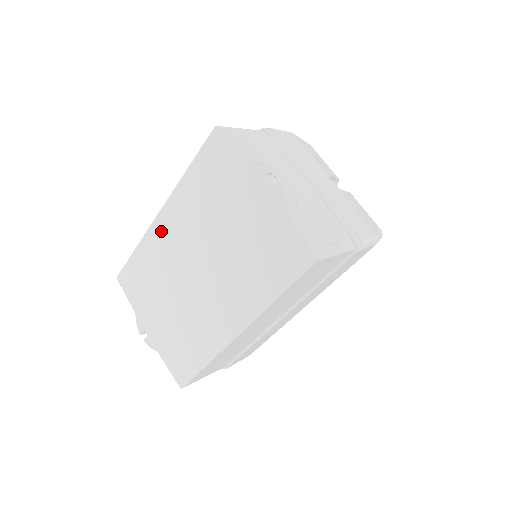
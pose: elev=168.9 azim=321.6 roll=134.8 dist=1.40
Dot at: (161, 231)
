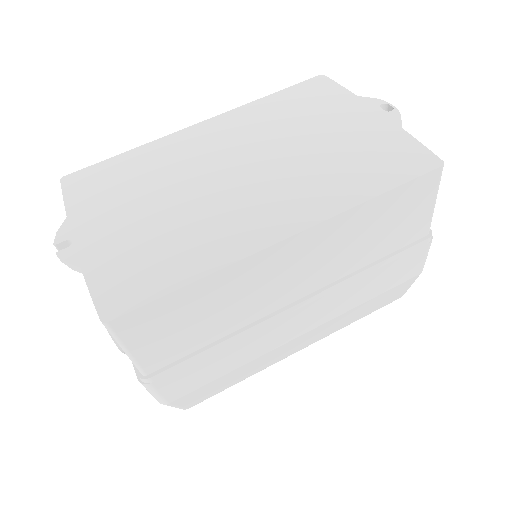
Dot at: (191, 137)
